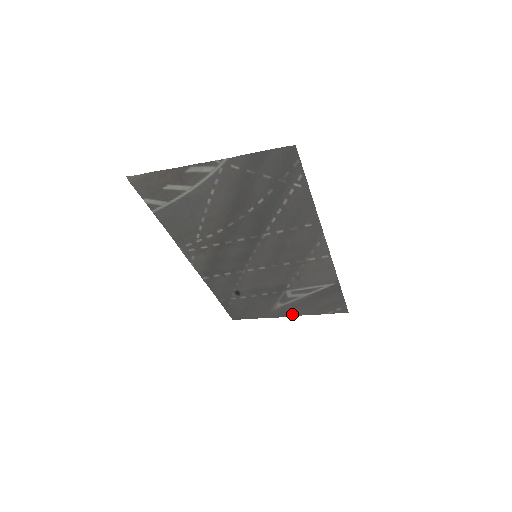
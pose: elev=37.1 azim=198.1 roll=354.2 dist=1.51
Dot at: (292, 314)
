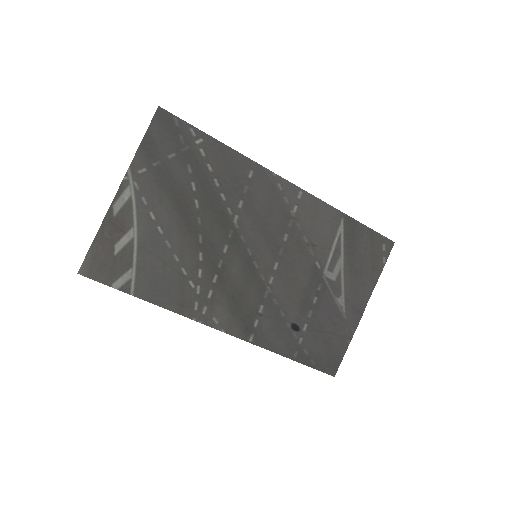
Dot at: (364, 302)
